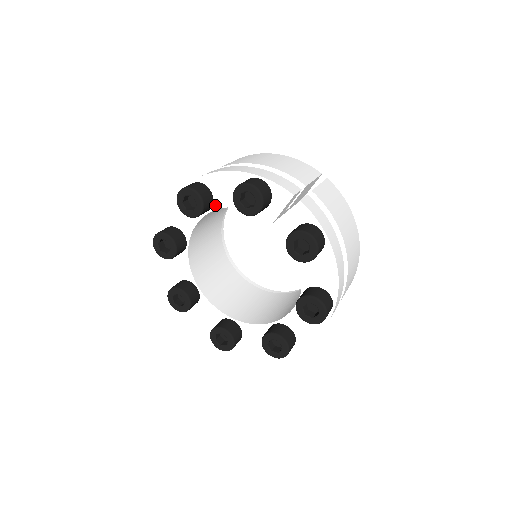
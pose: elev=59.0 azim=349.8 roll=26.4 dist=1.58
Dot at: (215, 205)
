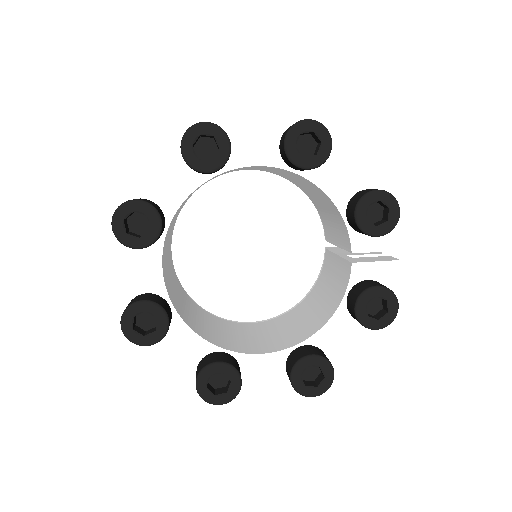
Dot at: (310, 173)
